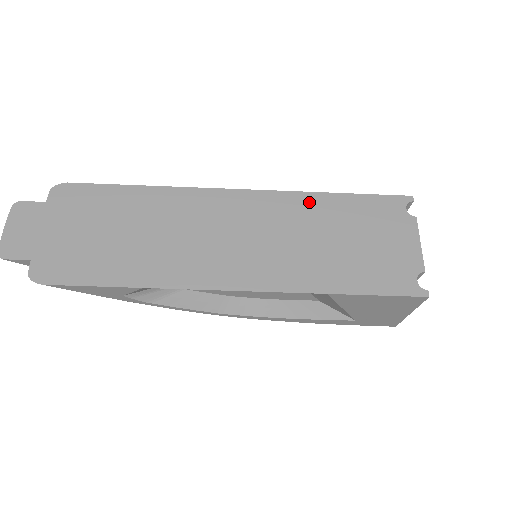
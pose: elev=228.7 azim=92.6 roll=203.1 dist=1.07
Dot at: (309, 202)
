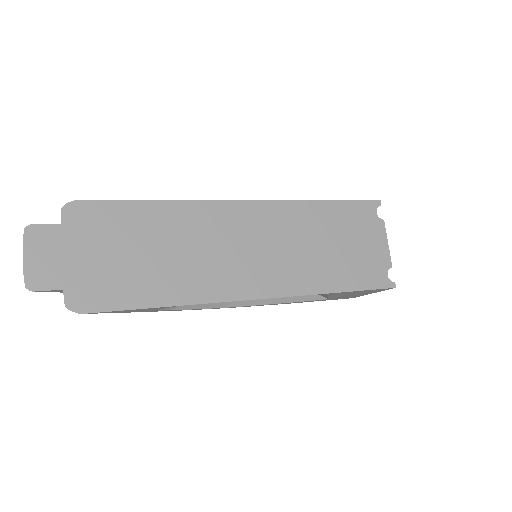
Dot at: (305, 210)
